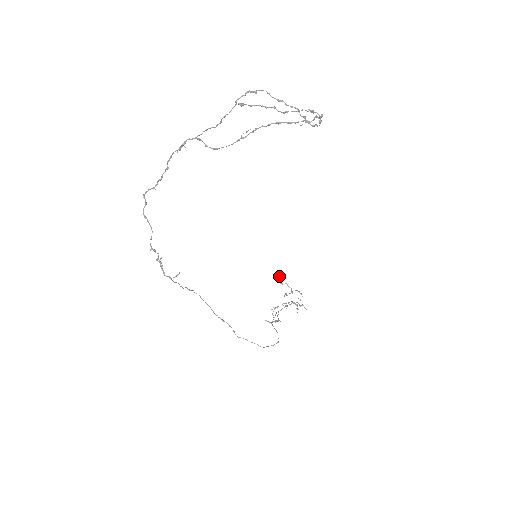
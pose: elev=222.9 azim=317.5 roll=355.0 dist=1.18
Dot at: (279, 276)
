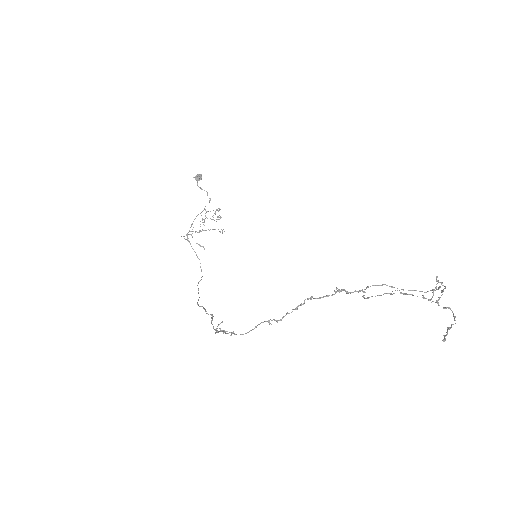
Dot at: (200, 178)
